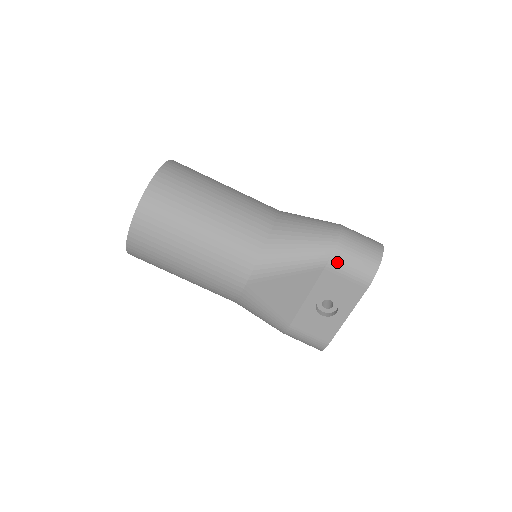
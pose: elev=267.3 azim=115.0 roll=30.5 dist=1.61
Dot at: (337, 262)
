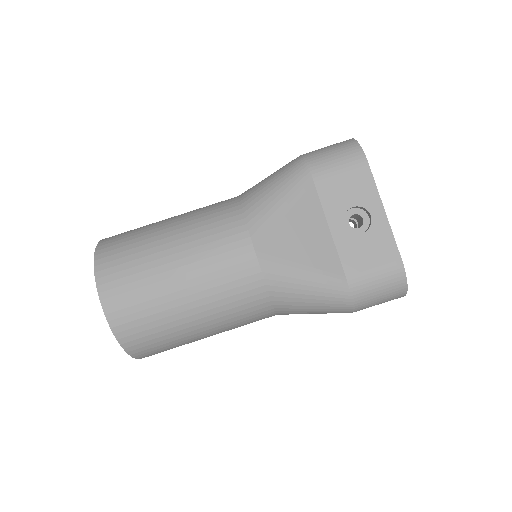
Dot at: (318, 167)
